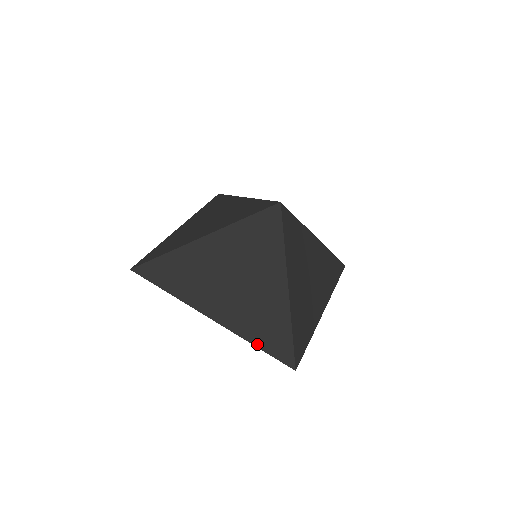
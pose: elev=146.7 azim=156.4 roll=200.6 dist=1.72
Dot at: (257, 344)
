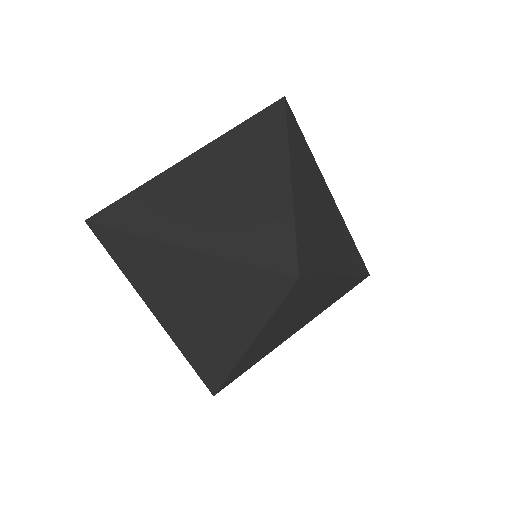
Dot at: (190, 361)
